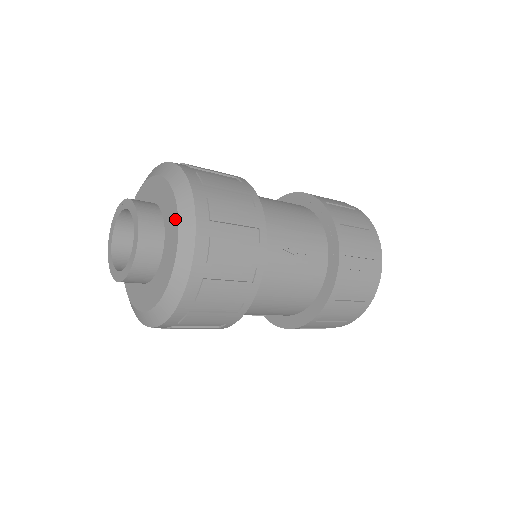
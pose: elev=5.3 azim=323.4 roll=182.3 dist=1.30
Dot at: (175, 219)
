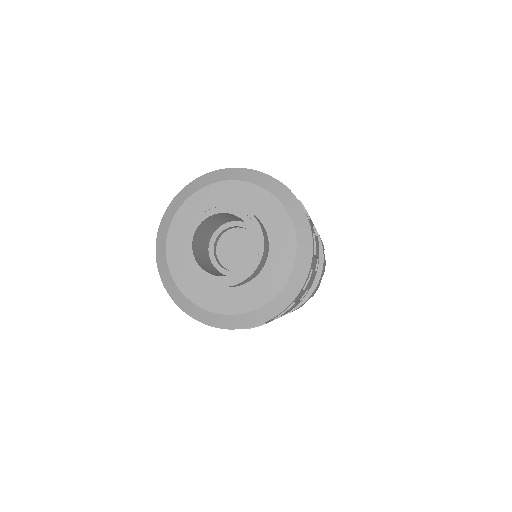
Dot at: (285, 219)
